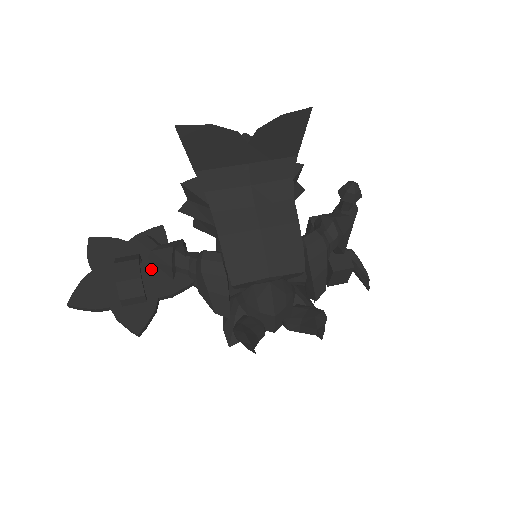
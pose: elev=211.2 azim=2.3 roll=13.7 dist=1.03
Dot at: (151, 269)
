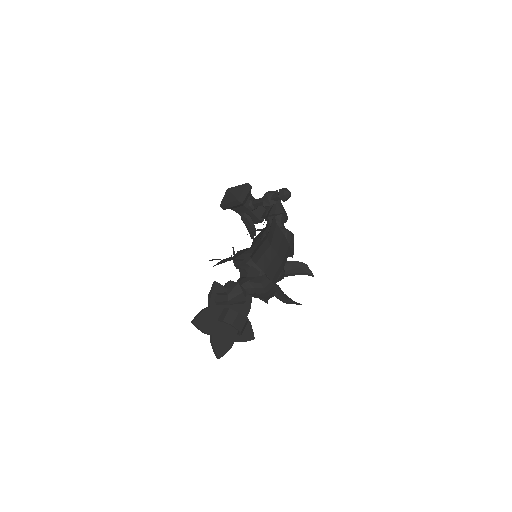
Dot at: (233, 308)
